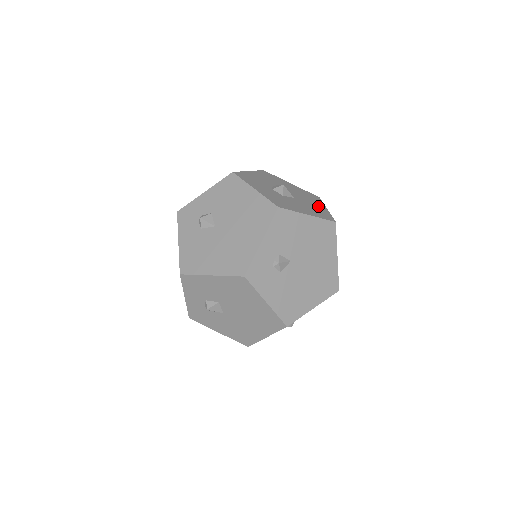
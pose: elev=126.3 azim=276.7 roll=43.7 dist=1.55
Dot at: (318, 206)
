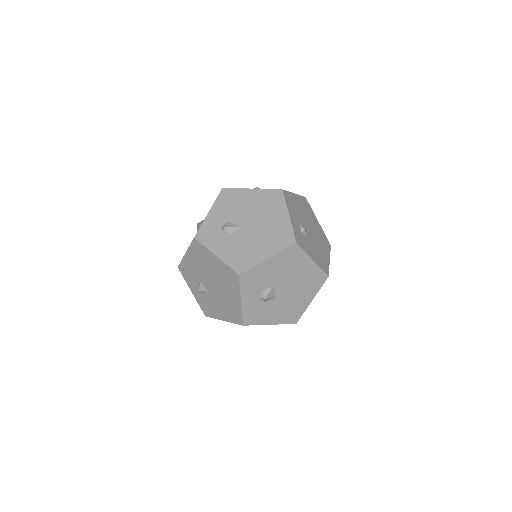
Dot at: occluded
